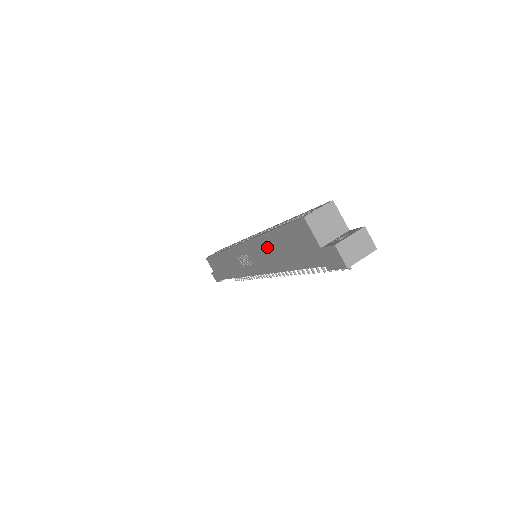
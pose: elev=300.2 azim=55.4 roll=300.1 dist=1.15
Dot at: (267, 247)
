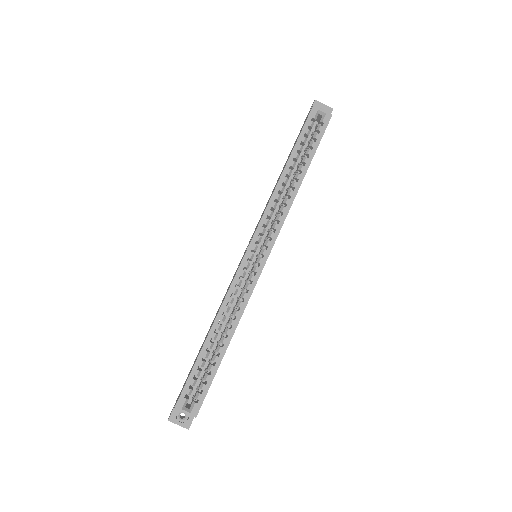
Dot at: occluded
